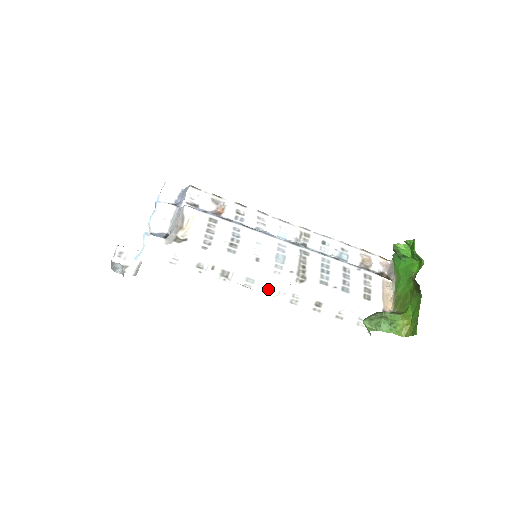
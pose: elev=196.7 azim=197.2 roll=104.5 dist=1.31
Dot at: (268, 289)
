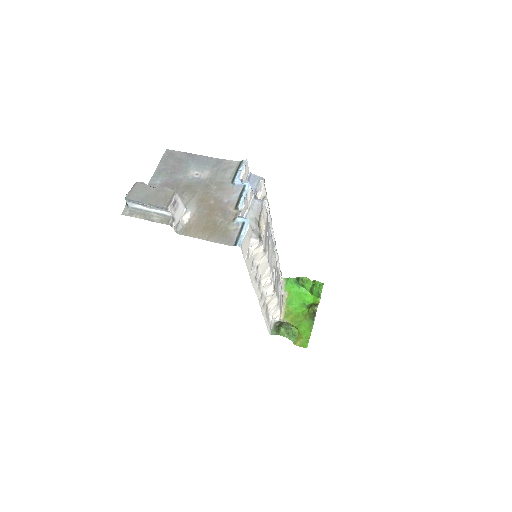
Dot at: occluded
